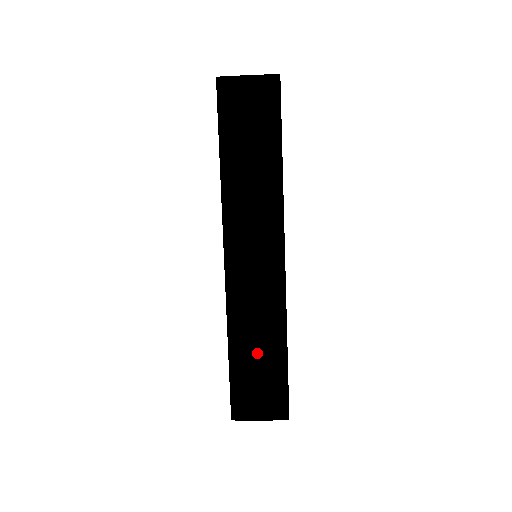
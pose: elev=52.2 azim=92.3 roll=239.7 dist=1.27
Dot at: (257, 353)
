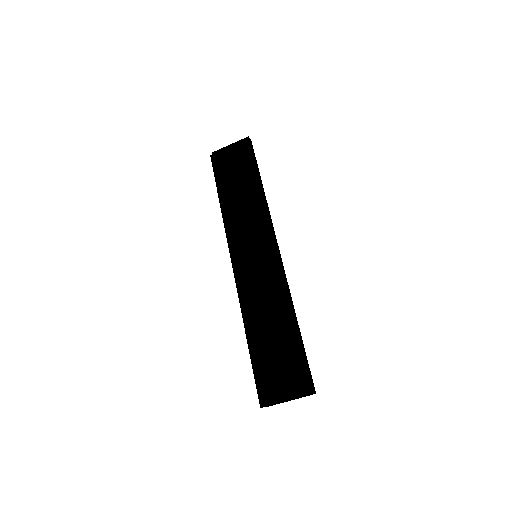
Dot at: (270, 333)
